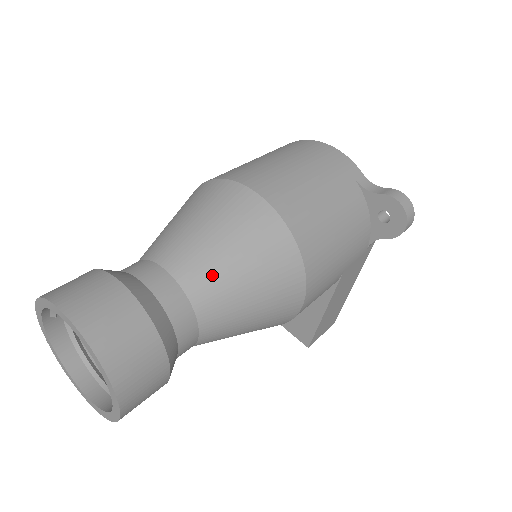
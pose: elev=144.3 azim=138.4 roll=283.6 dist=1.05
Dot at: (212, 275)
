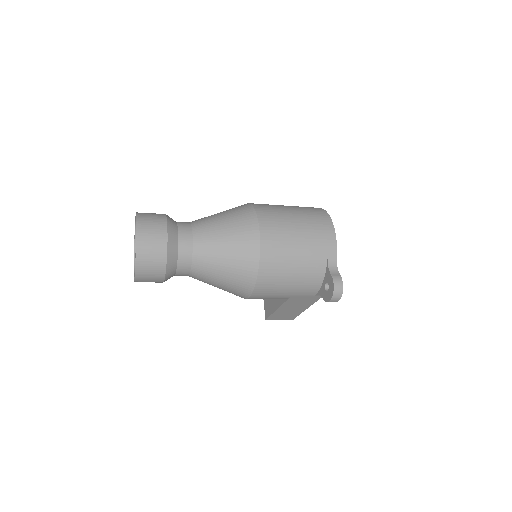
Dot at: (209, 254)
